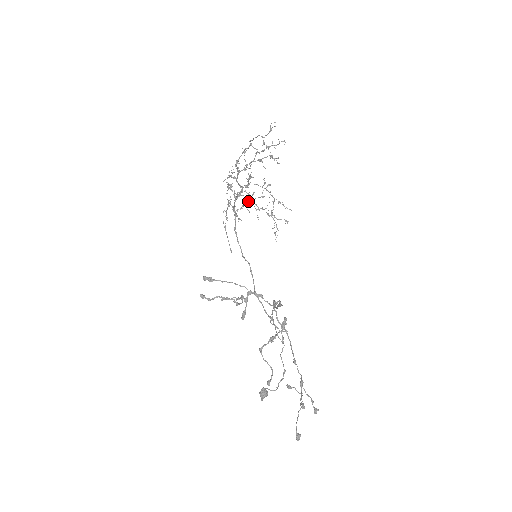
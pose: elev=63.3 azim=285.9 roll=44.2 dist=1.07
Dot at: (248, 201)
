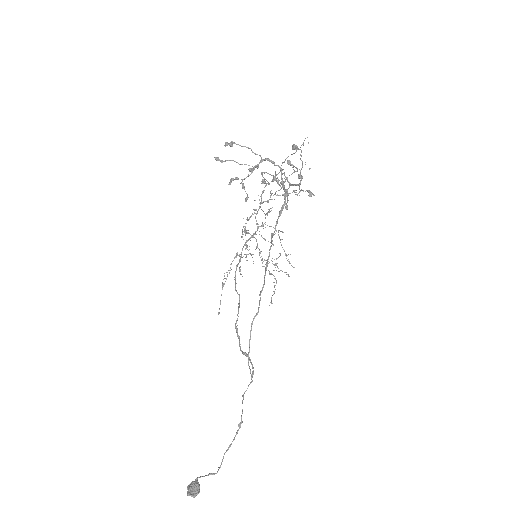
Dot at: occluded
